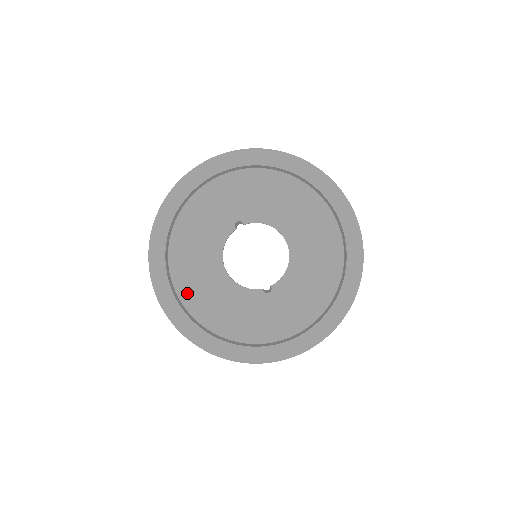
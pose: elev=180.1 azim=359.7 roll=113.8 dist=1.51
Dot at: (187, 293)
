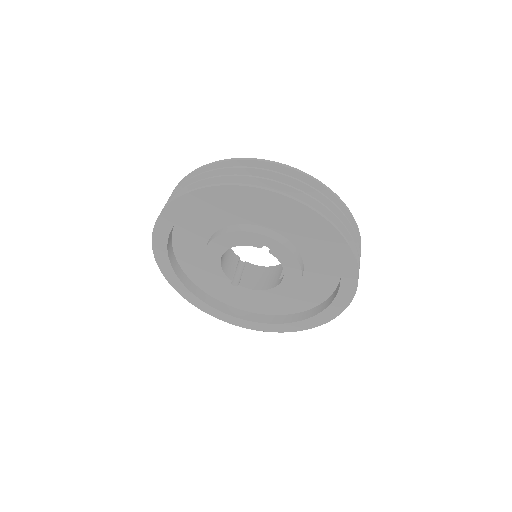
Dot at: (184, 228)
